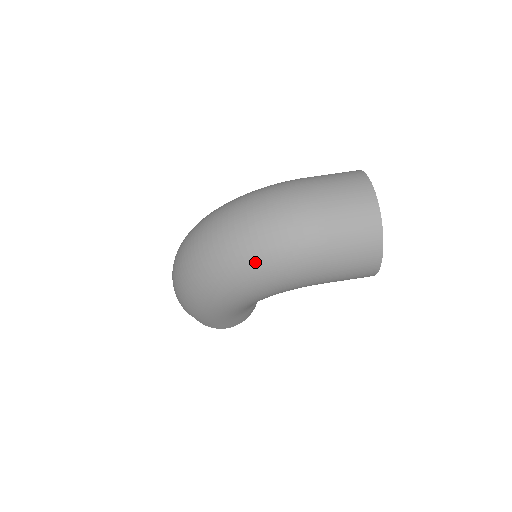
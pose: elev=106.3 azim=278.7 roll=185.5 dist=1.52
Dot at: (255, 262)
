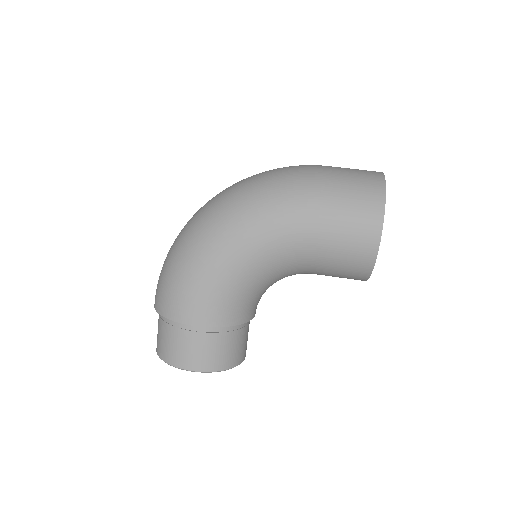
Dot at: (255, 188)
